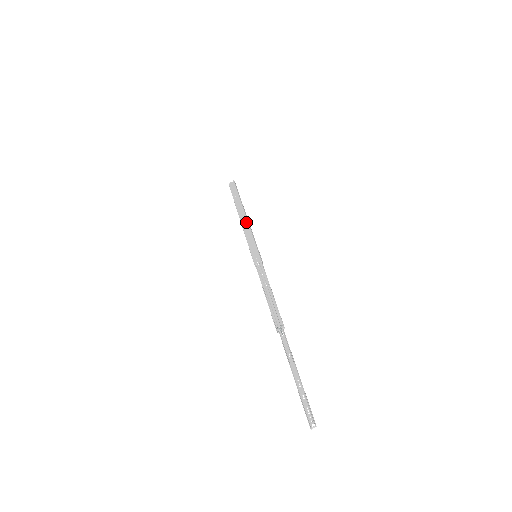
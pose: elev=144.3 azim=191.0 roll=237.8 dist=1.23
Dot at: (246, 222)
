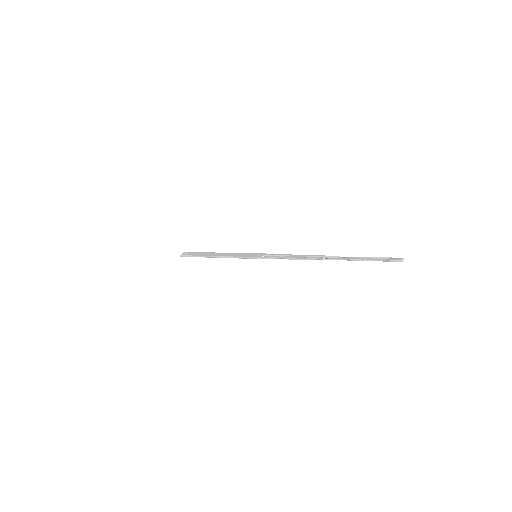
Dot at: (225, 253)
